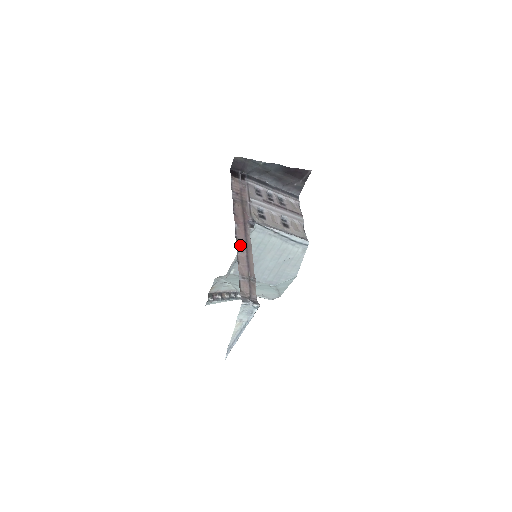
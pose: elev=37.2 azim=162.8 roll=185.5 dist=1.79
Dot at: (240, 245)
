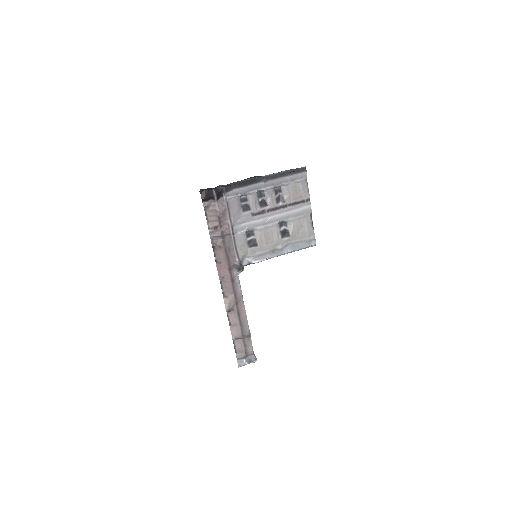
Dot at: (228, 306)
